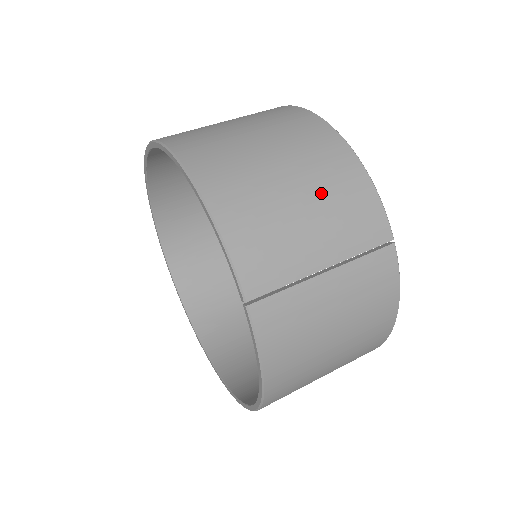
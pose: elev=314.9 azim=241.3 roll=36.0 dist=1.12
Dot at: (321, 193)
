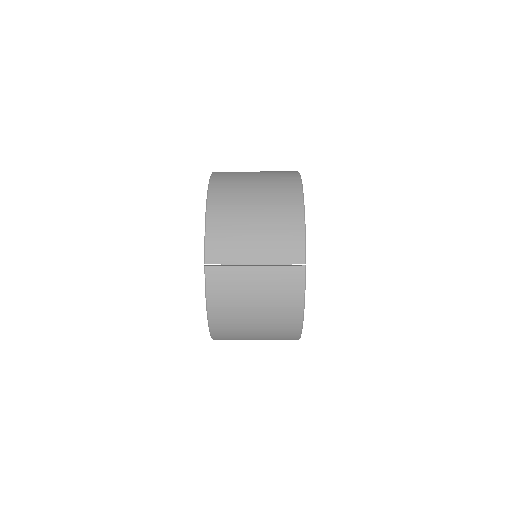
Dot at: (270, 223)
